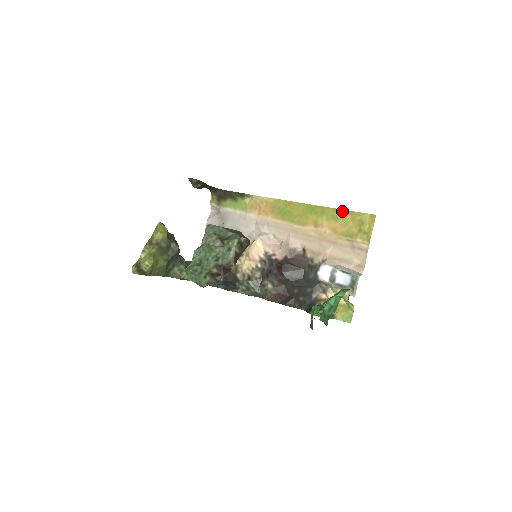
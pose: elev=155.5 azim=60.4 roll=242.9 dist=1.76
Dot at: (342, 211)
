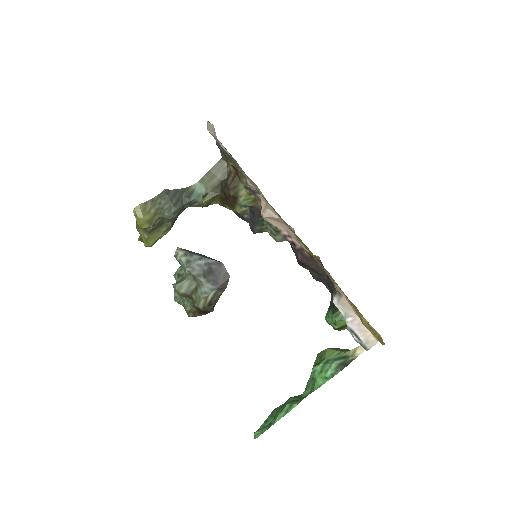
Dot at: occluded
